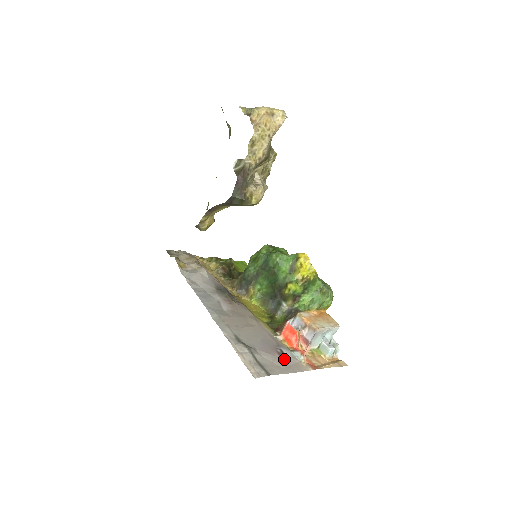
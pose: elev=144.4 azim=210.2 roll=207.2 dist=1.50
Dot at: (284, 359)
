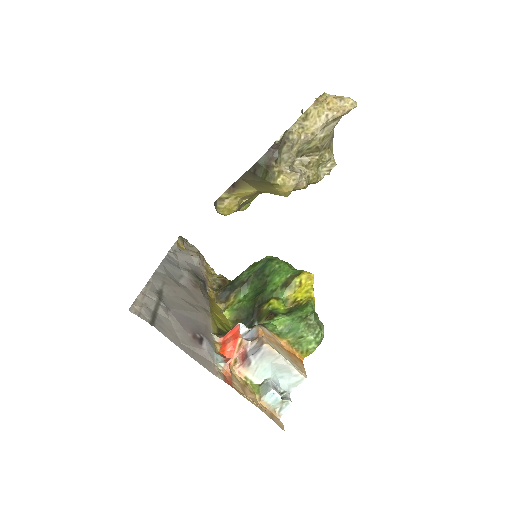
Dot at: (194, 342)
